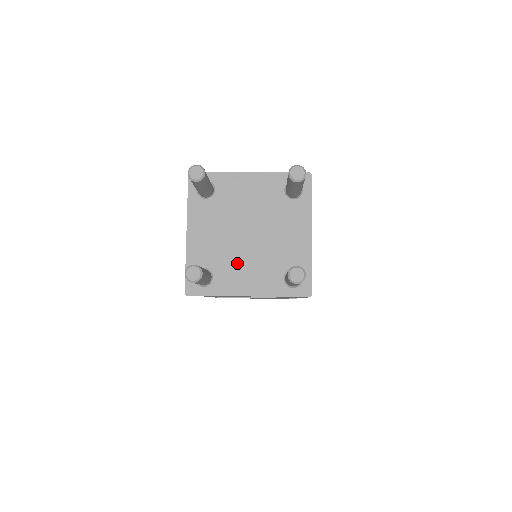
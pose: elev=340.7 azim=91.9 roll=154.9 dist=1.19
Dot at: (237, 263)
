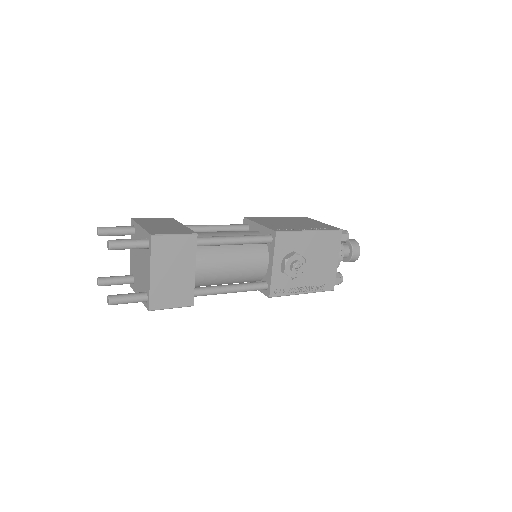
Dot at: (137, 277)
